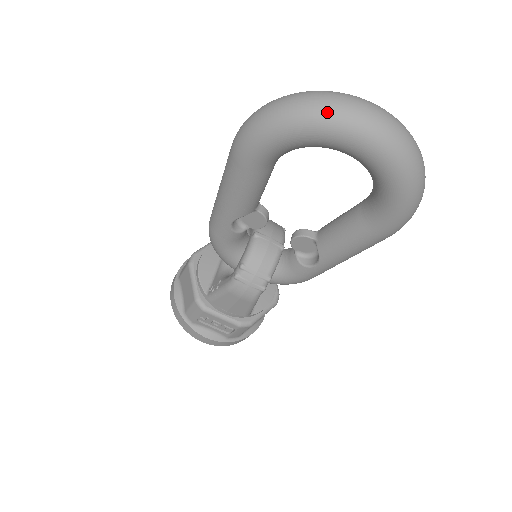
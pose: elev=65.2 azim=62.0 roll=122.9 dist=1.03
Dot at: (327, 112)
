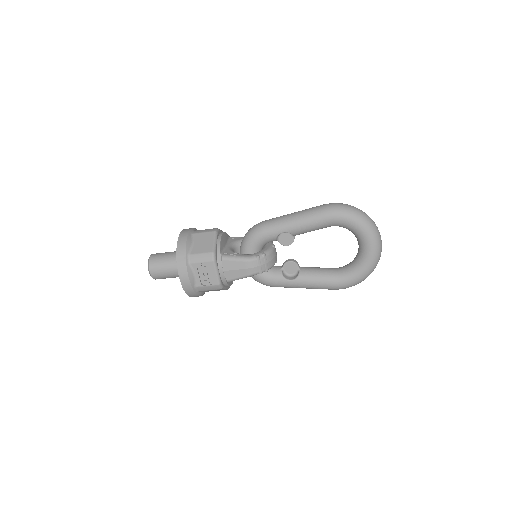
Dot at: (374, 227)
